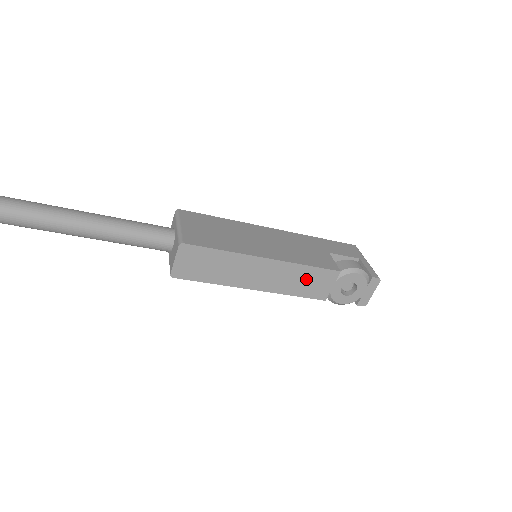
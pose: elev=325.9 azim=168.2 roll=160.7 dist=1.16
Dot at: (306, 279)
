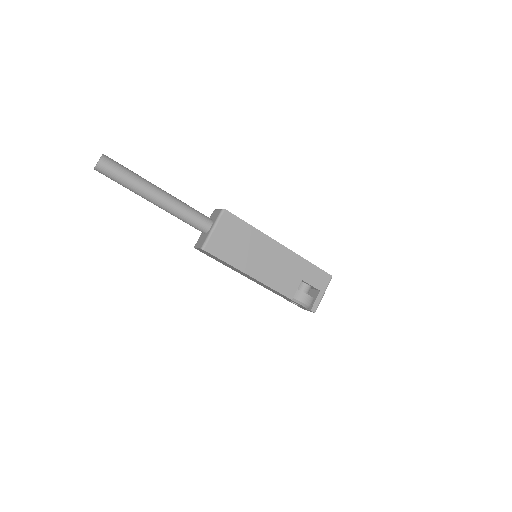
Dot at: (271, 289)
